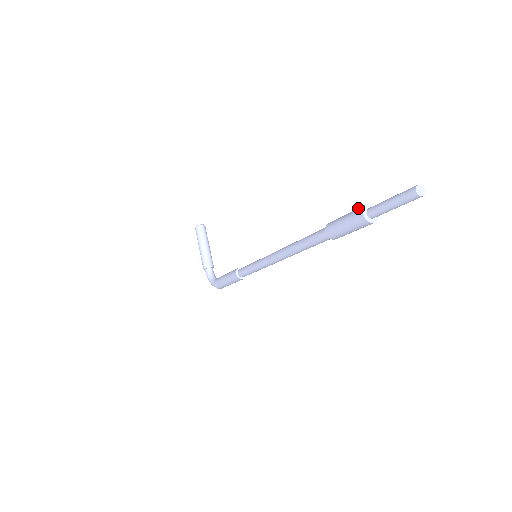
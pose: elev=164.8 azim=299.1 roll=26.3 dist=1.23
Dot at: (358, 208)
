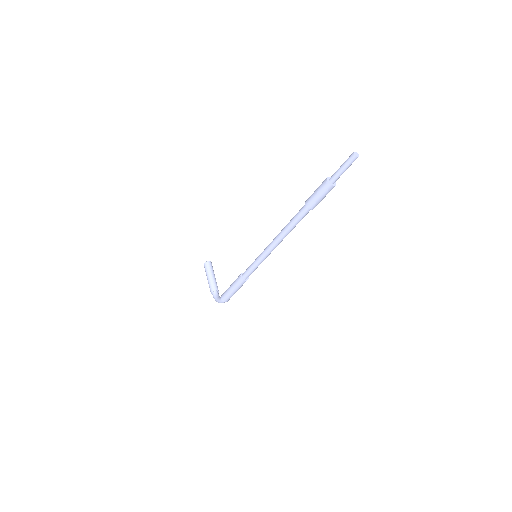
Dot at: (324, 181)
